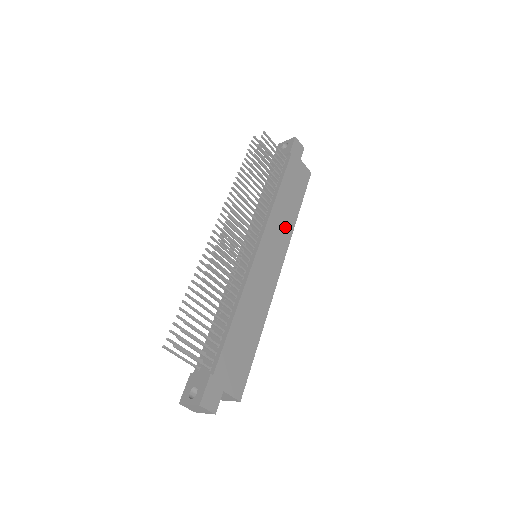
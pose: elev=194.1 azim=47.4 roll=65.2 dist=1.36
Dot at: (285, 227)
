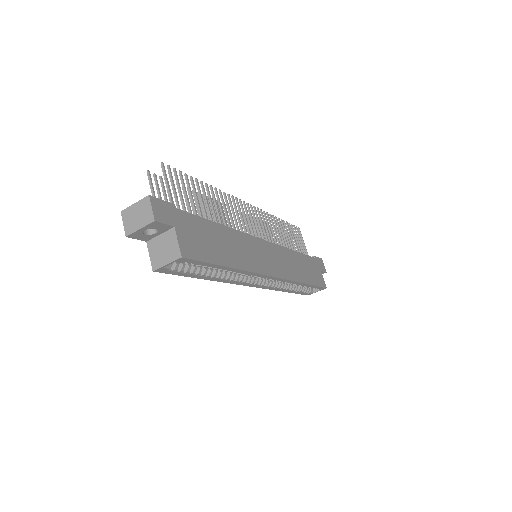
Dot at: (291, 270)
